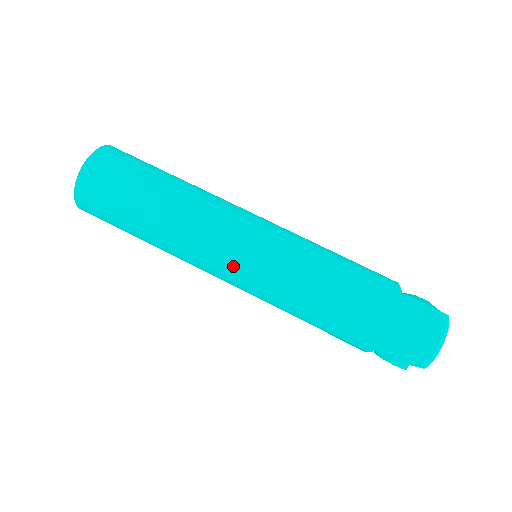
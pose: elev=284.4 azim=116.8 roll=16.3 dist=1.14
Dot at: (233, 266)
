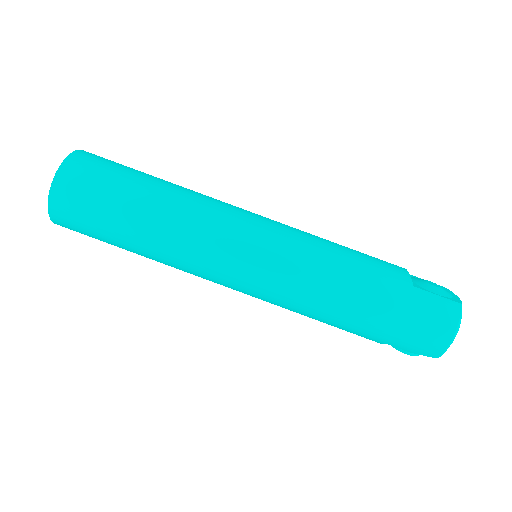
Dot at: (234, 277)
